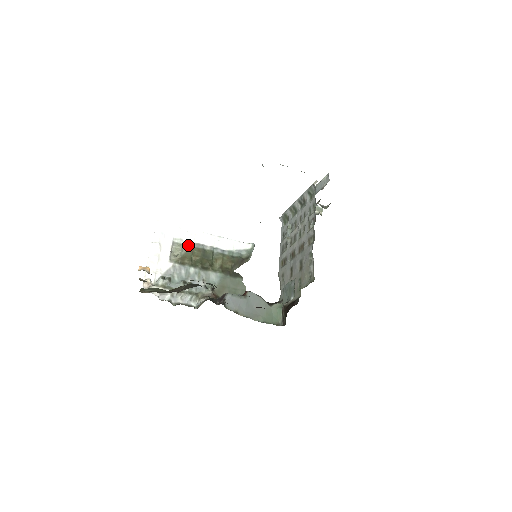
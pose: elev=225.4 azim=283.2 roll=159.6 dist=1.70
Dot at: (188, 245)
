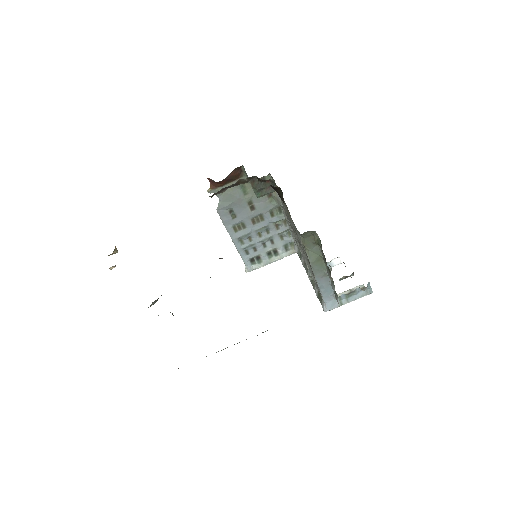
Dot at: occluded
